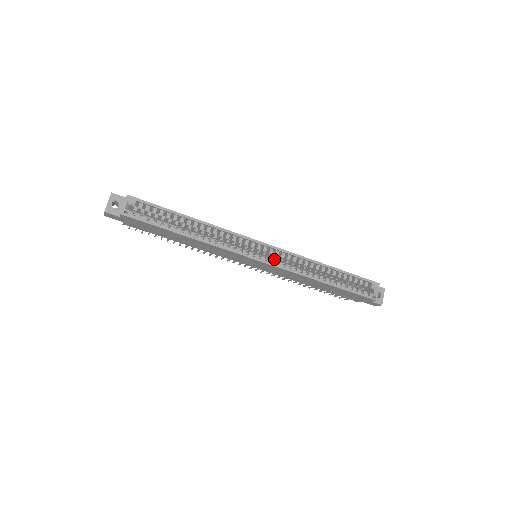
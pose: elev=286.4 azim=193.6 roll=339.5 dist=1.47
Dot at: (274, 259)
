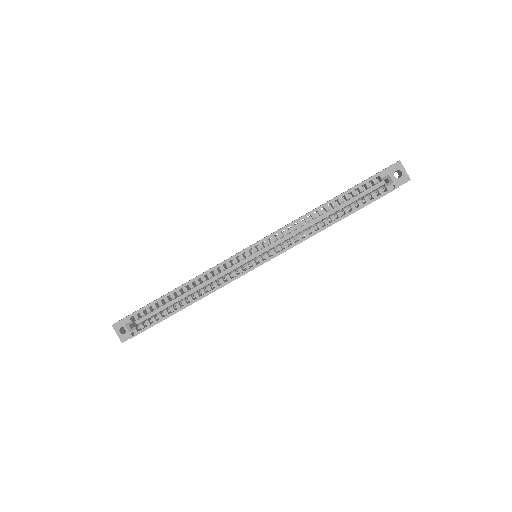
Dot at: (273, 242)
